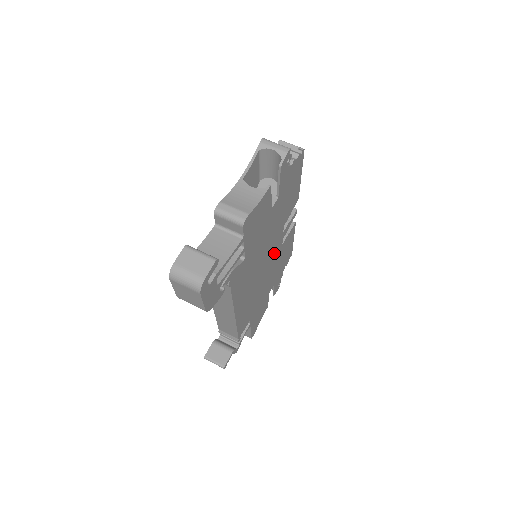
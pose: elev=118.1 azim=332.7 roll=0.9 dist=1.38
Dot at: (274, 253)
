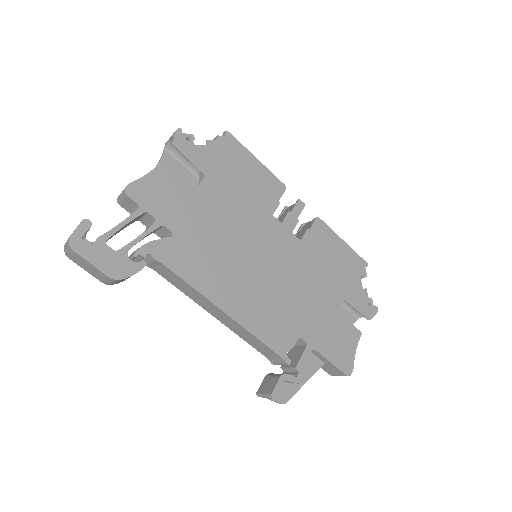
Dot at: (281, 248)
